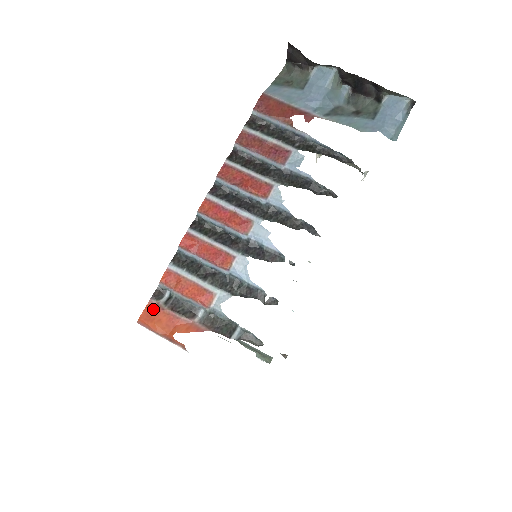
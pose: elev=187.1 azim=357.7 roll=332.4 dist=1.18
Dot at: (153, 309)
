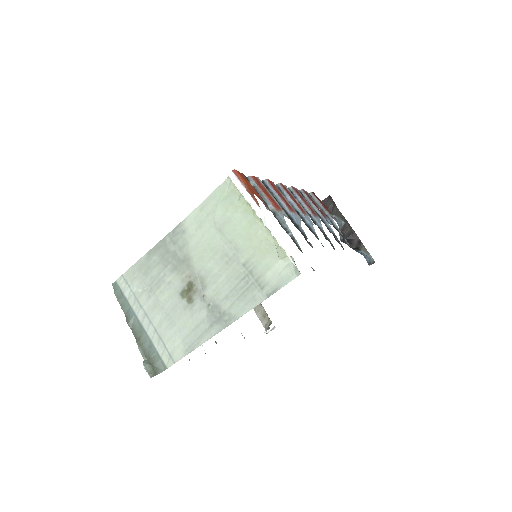
Dot at: (244, 177)
